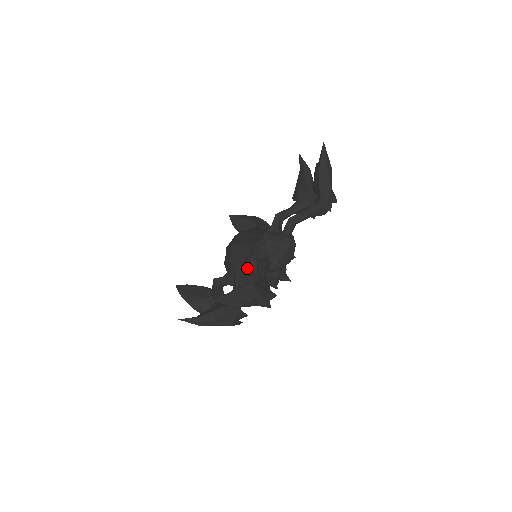
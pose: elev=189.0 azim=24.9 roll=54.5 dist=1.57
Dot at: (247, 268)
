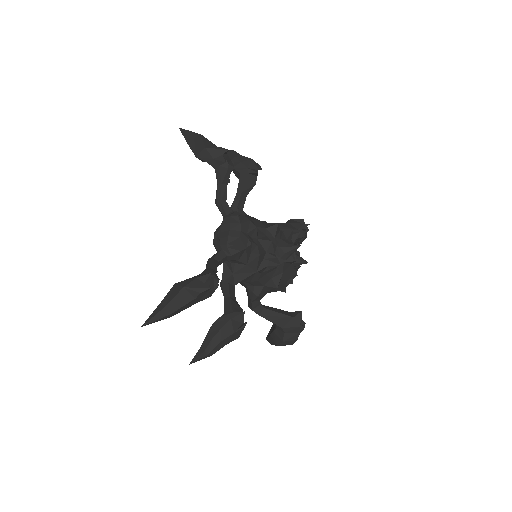
Dot at: (227, 274)
